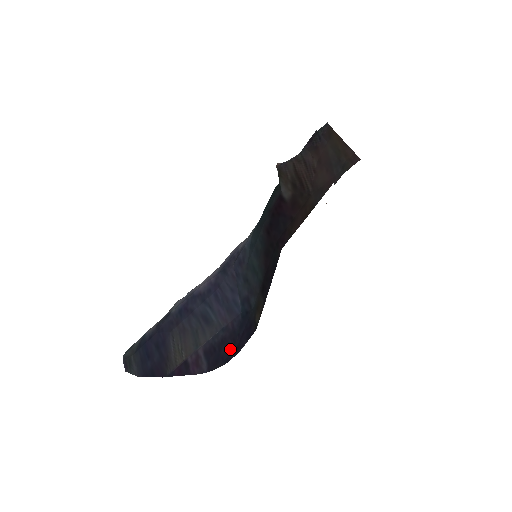
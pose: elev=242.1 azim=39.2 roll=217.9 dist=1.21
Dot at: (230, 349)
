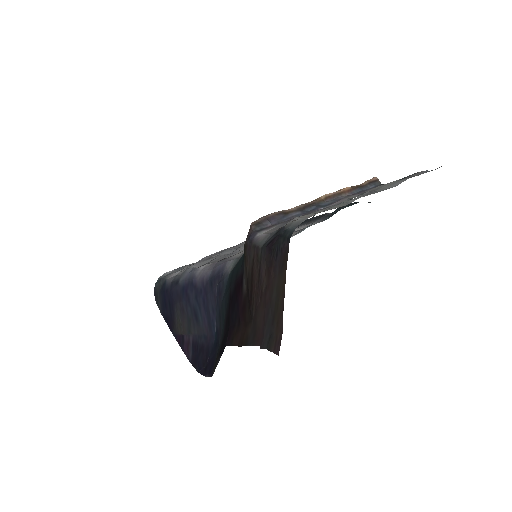
Dot at: (203, 362)
